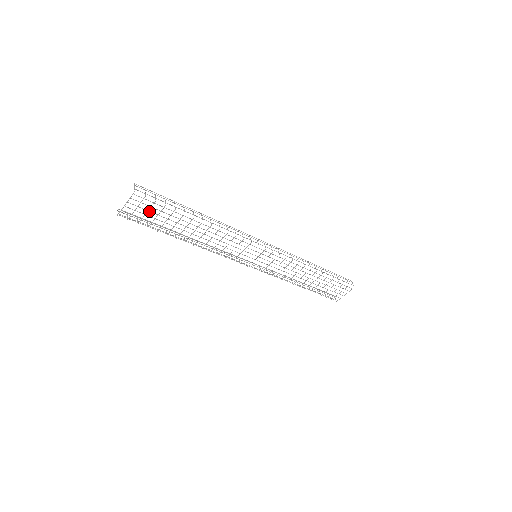
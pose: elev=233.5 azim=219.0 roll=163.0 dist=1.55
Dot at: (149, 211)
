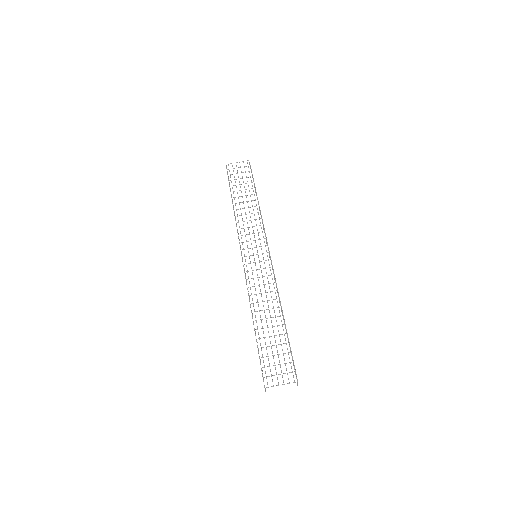
Dot at: occluded
